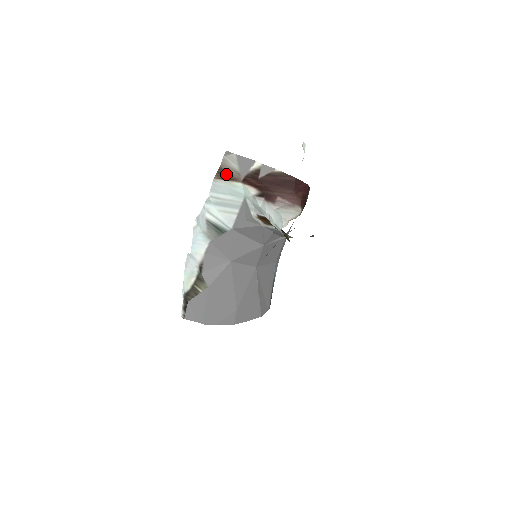
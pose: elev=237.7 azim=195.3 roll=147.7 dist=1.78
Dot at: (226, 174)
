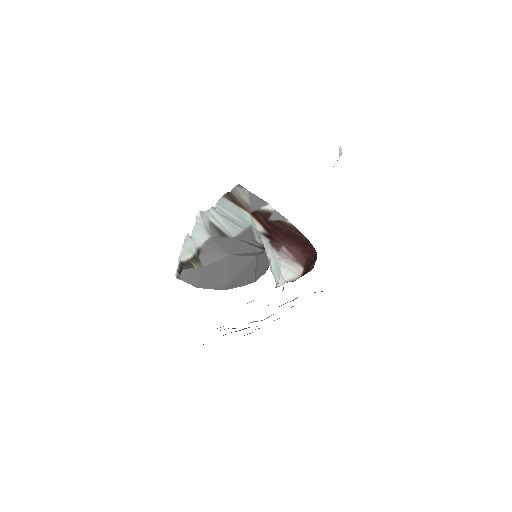
Dot at: (235, 200)
